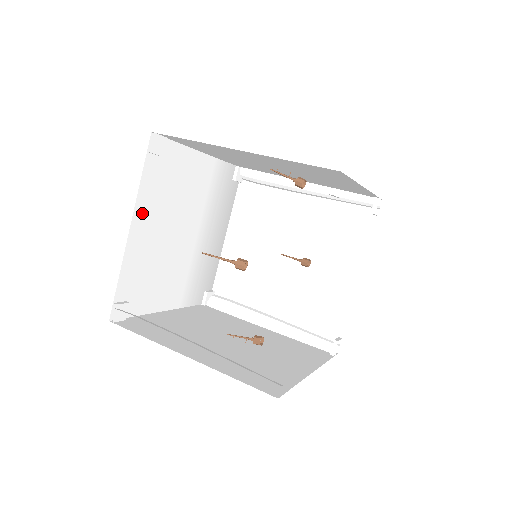
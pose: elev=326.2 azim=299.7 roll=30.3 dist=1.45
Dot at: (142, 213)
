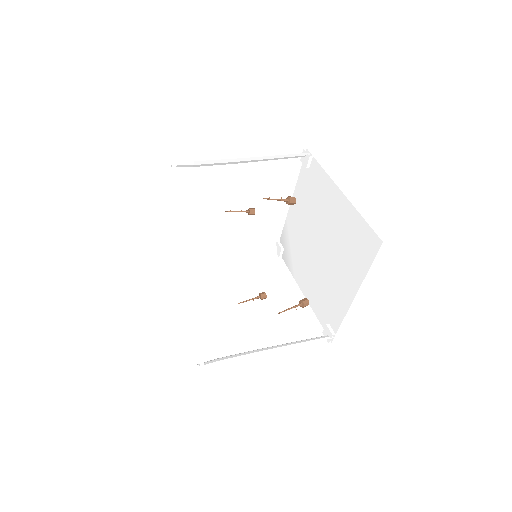
Dot at: occluded
